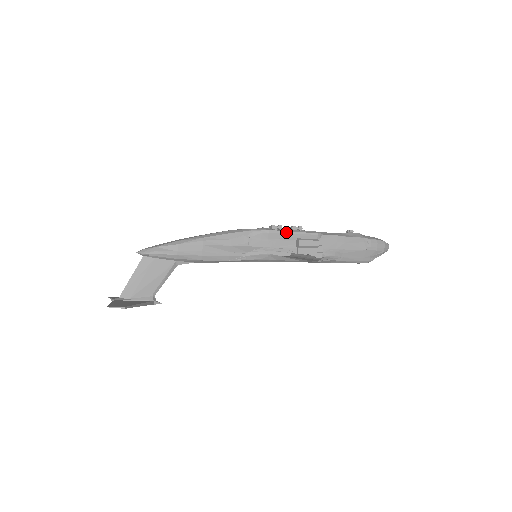
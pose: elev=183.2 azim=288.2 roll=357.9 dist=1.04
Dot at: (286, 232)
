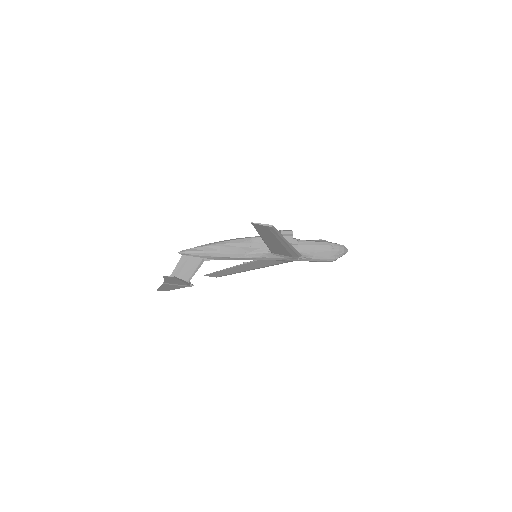
Dot at: occluded
